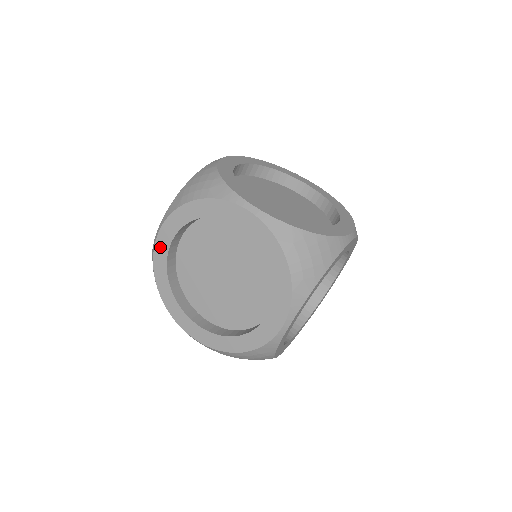
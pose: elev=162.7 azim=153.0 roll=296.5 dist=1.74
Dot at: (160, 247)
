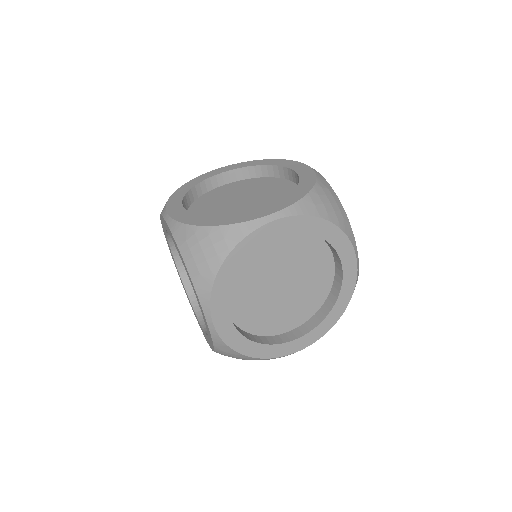
Dot at: (174, 262)
